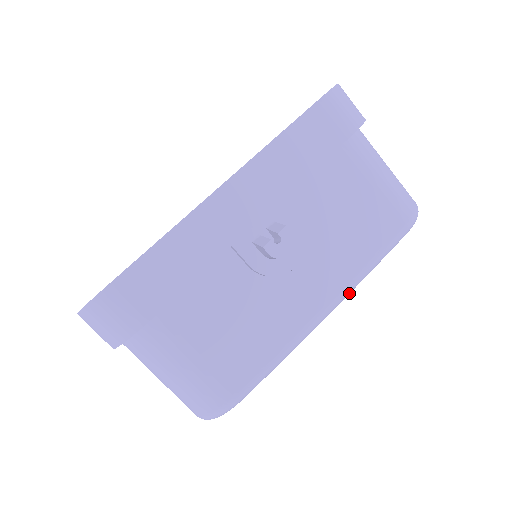
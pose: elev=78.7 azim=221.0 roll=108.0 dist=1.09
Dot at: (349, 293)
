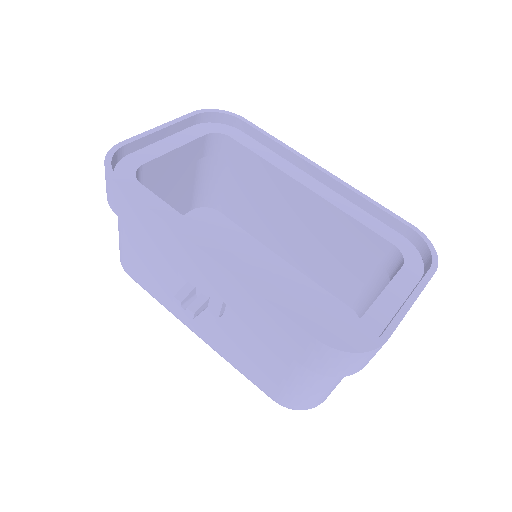
Dot at: occluded
